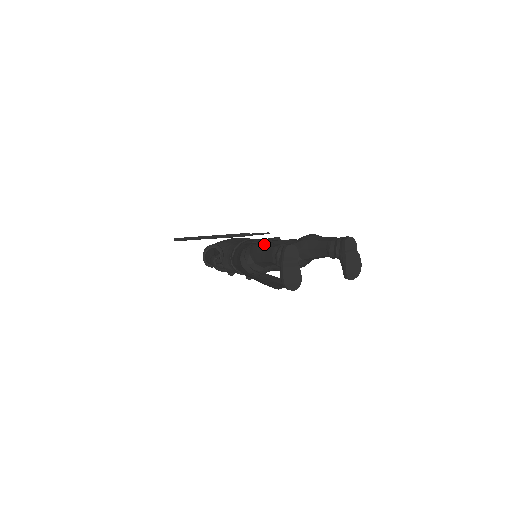
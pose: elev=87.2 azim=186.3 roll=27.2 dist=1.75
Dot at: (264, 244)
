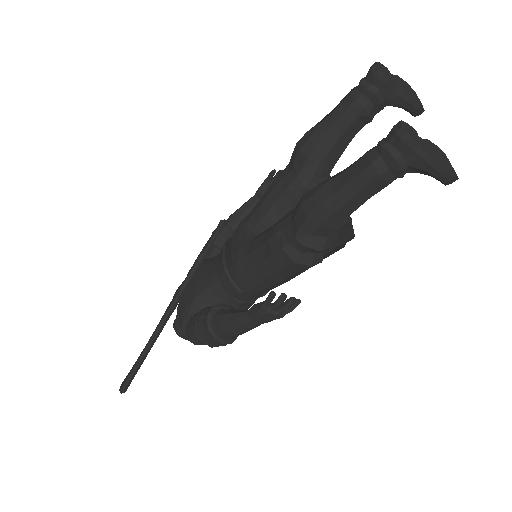
Dot at: (330, 192)
